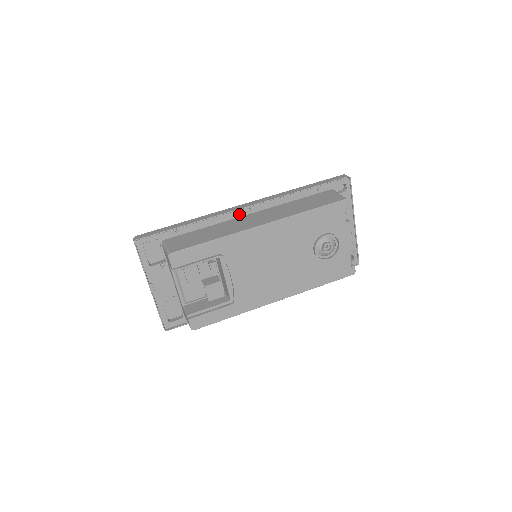
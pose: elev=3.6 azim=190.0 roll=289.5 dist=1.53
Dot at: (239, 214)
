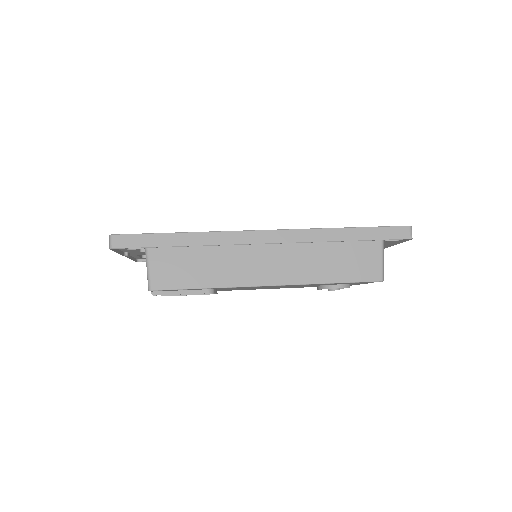
Dot at: (252, 243)
